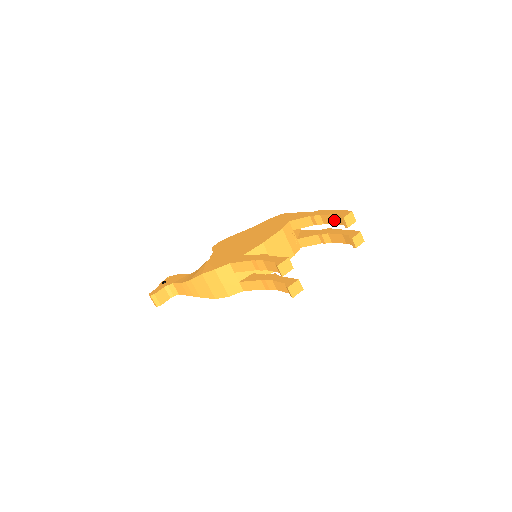
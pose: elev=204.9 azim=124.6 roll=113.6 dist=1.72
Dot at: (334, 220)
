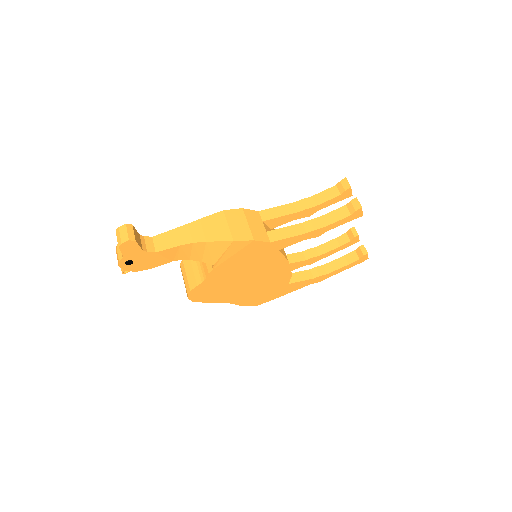
Dot at: (335, 244)
